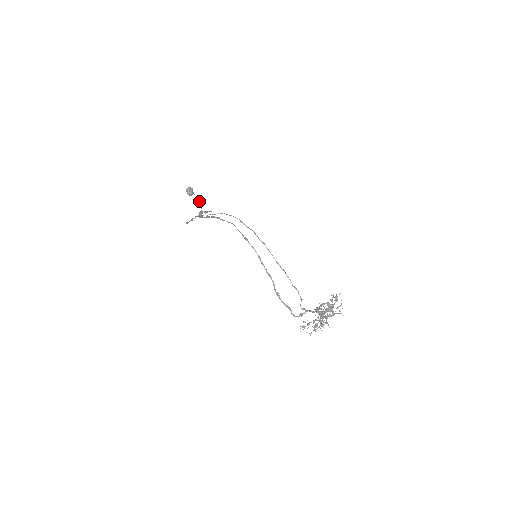
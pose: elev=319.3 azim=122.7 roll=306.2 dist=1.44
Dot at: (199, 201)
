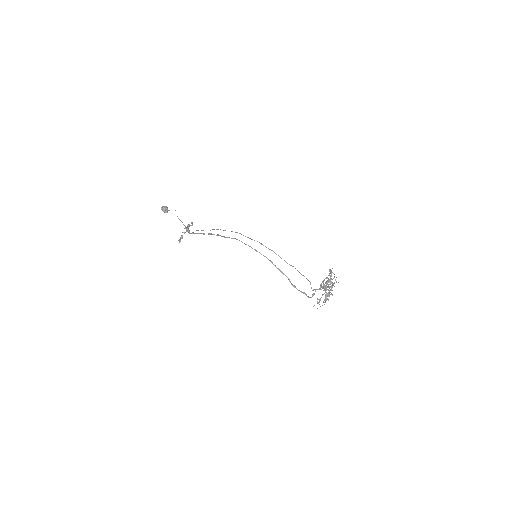
Dot at: (177, 216)
